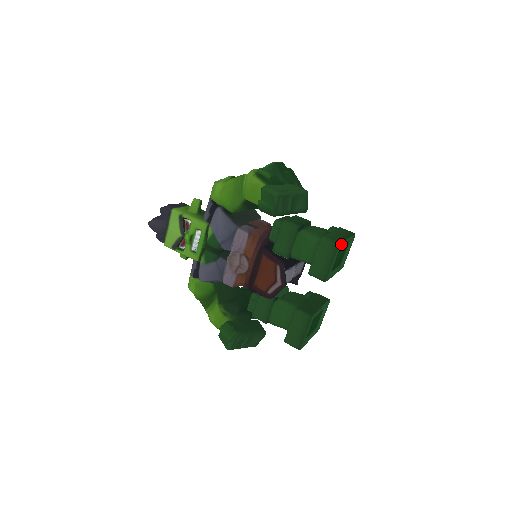
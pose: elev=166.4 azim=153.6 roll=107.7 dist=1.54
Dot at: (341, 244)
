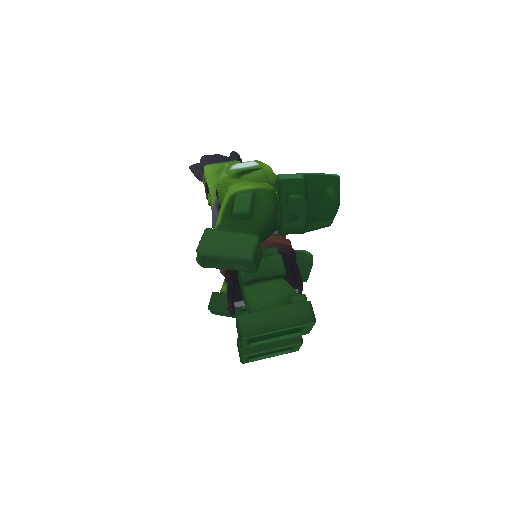
Dot at: (249, 337)
